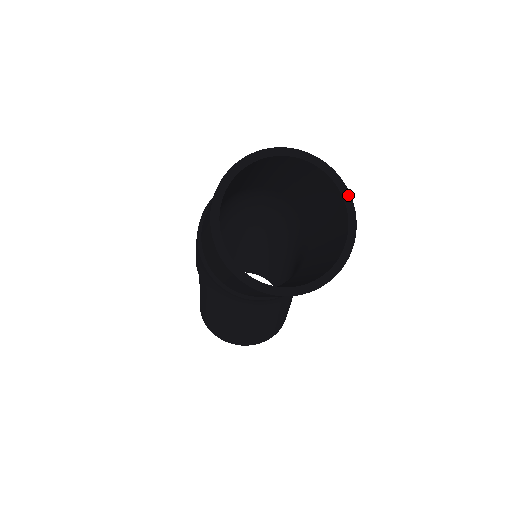
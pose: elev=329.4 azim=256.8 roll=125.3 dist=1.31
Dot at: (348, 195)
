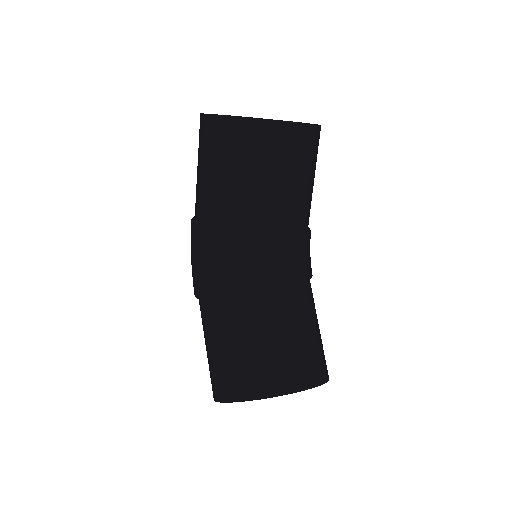
Dot at: occluded
